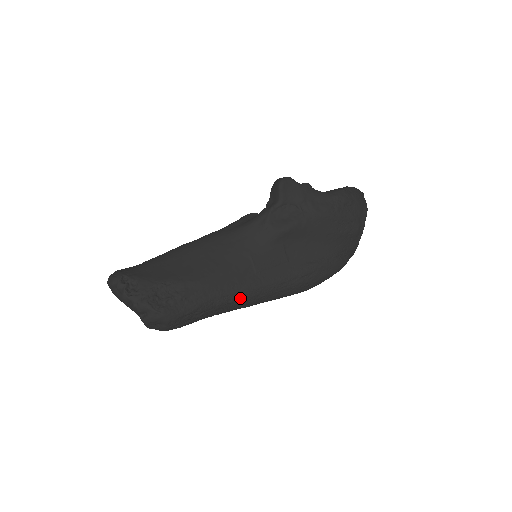
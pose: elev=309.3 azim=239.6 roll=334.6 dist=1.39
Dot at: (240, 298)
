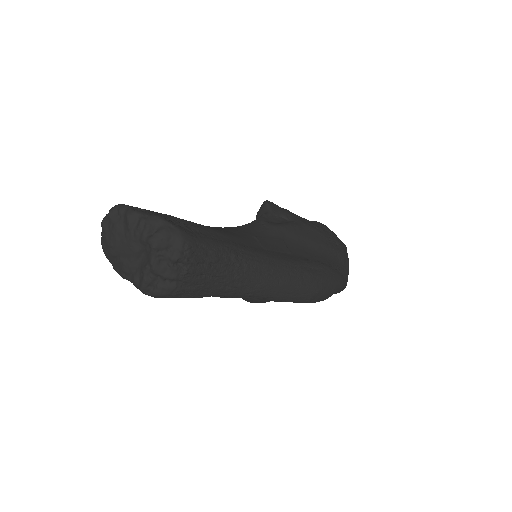
Dot at: (254, 260)
